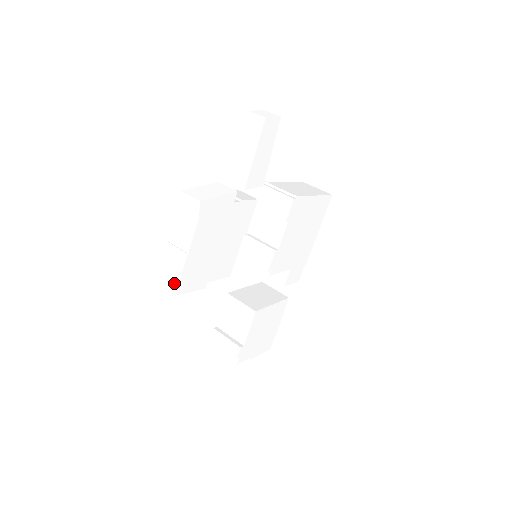
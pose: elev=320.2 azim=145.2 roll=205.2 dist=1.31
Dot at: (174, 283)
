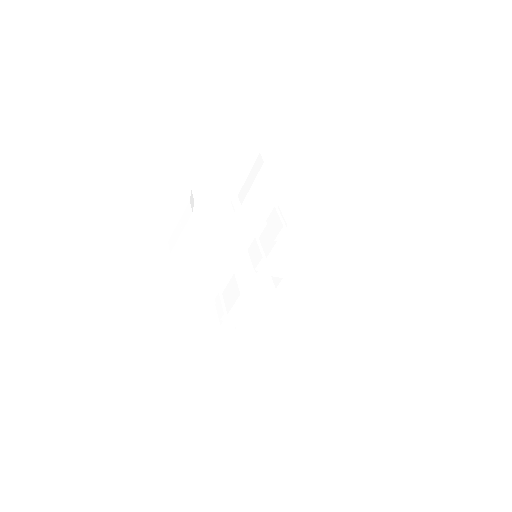
Dot at: (172, 246)
